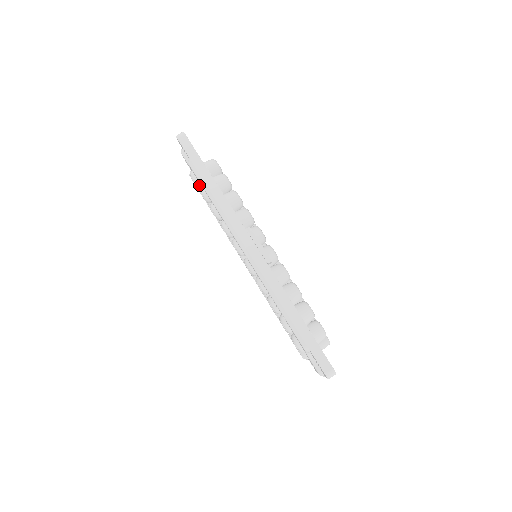
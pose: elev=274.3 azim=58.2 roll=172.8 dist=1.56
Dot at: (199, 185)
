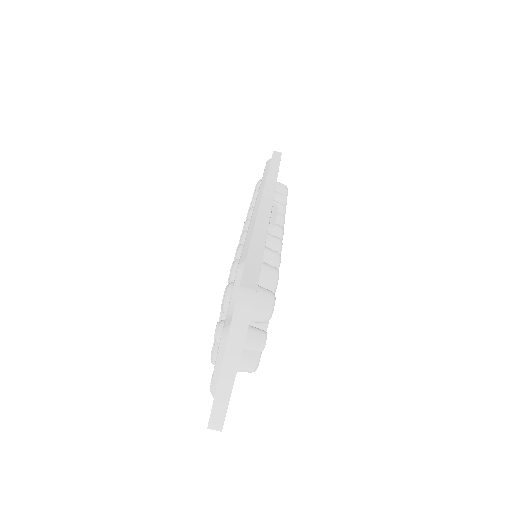
Dot at: occluded
